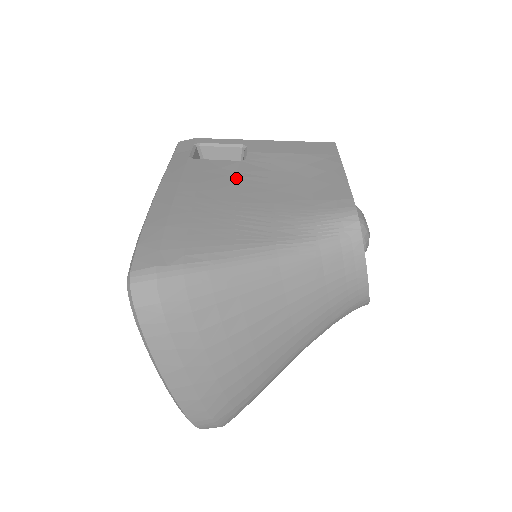
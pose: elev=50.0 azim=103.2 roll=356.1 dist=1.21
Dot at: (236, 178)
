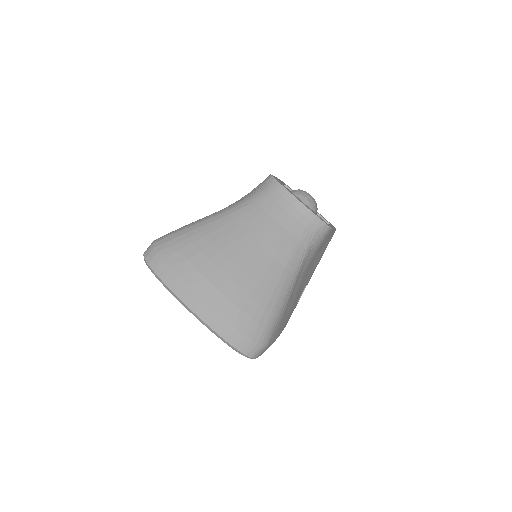
Dot at: occluded
